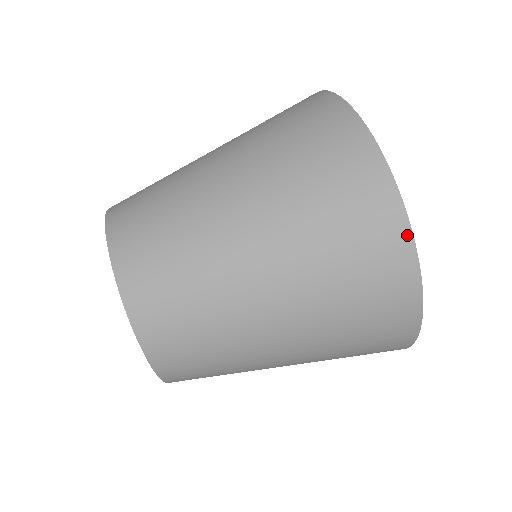
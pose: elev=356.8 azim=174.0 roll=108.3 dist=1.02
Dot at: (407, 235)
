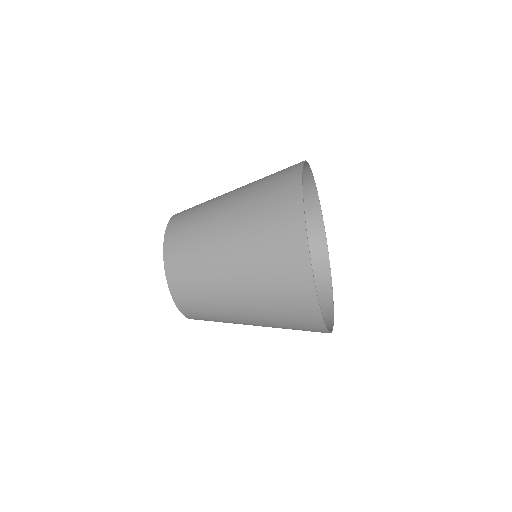
Dot at: (308, 265)
